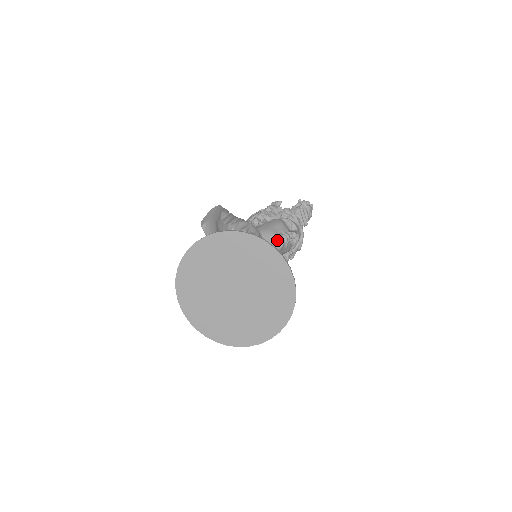
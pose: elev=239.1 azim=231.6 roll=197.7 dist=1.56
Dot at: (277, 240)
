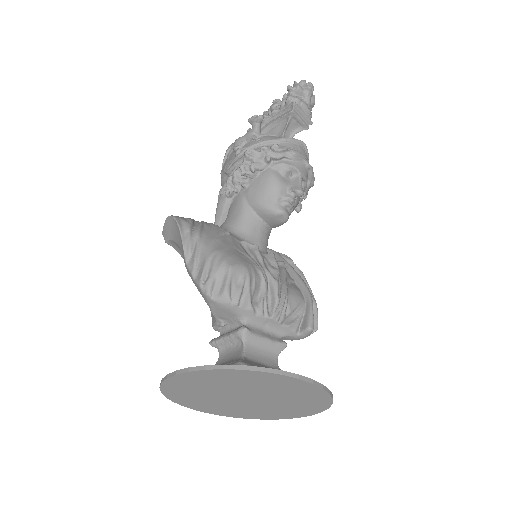
Dot at: (277, 217)
